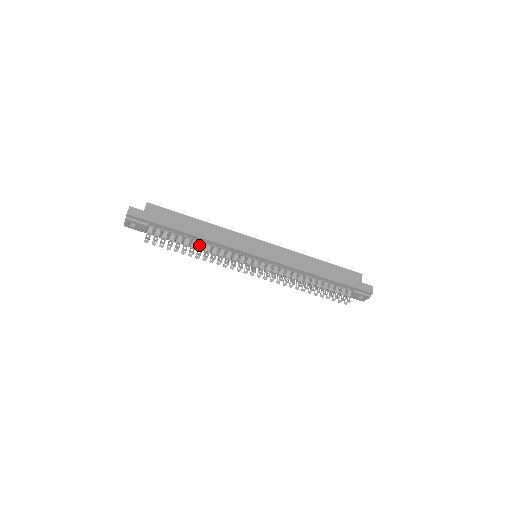
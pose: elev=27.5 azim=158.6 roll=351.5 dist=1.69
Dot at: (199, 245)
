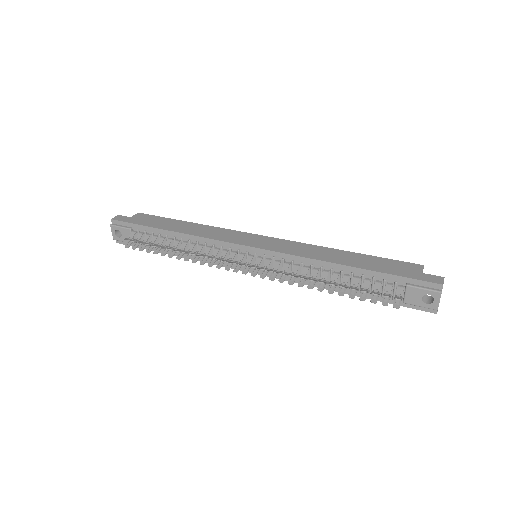
Dot at: (182, 244)
